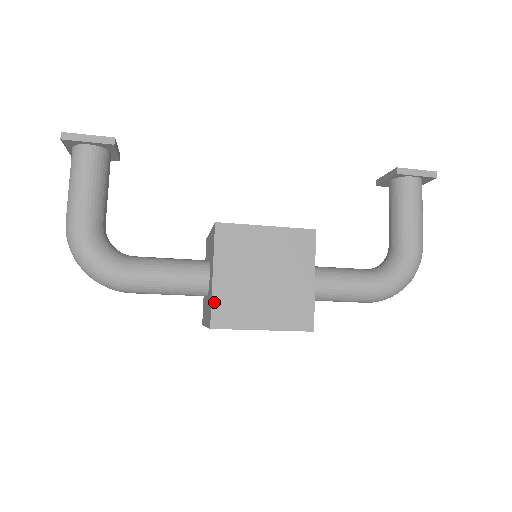
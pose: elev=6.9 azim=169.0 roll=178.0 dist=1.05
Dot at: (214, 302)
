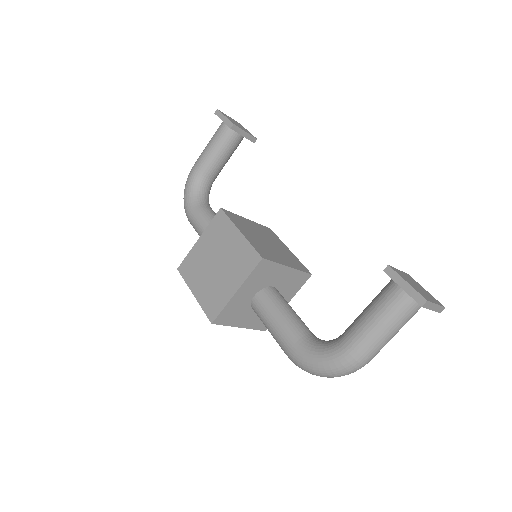
Dot at: (188, 256)
